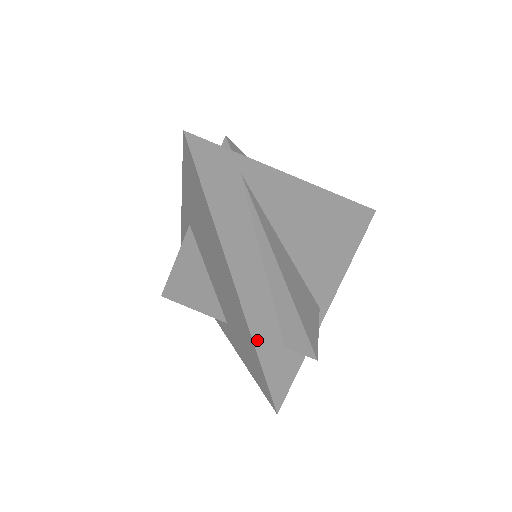
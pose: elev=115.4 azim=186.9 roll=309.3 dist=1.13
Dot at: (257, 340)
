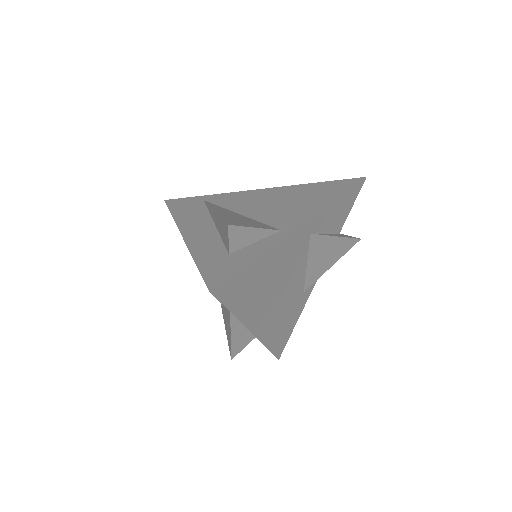
Dot at: (197, 255)
